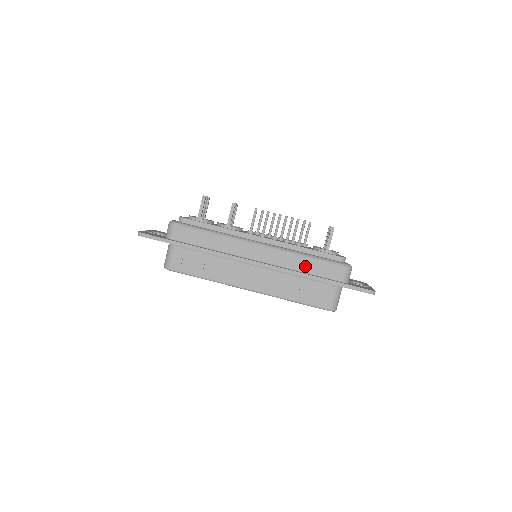
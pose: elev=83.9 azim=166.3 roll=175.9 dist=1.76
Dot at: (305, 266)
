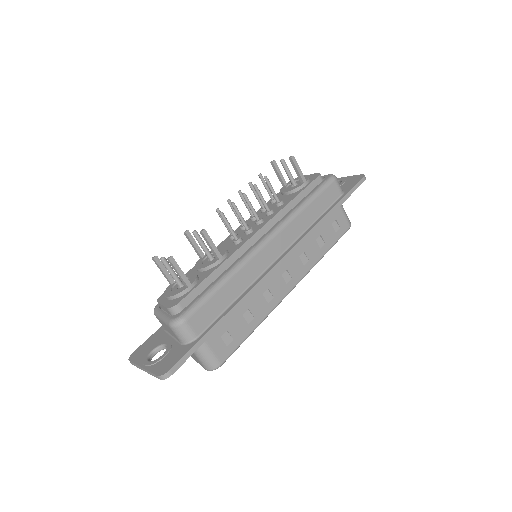
Dot at: (312, 214)
